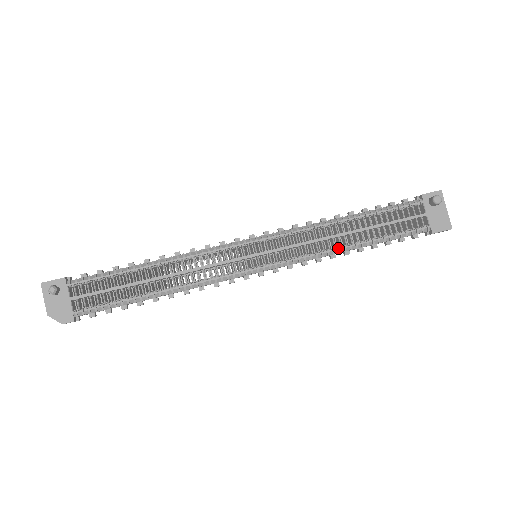
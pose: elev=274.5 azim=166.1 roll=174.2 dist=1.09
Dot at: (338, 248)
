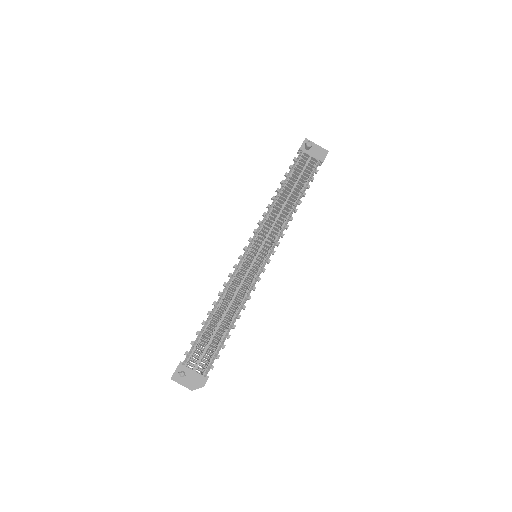
Dot at: (290, 212)
